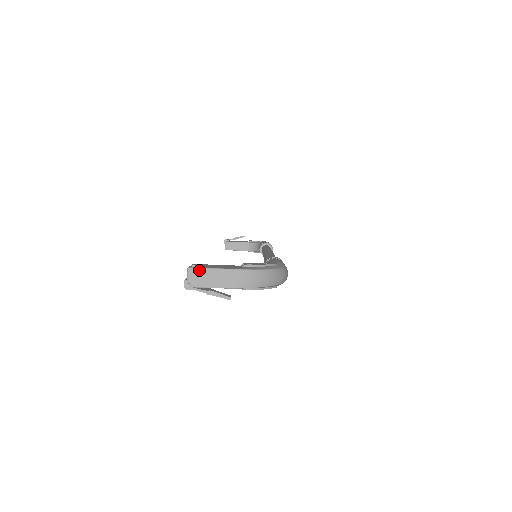
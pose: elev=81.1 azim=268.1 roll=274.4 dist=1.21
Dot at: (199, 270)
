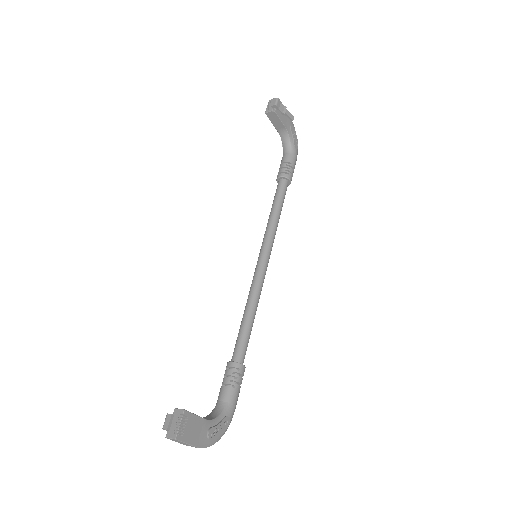
Dot at: (180, 442)
